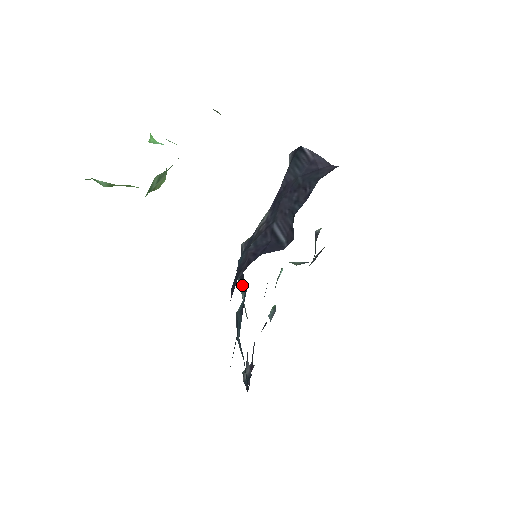
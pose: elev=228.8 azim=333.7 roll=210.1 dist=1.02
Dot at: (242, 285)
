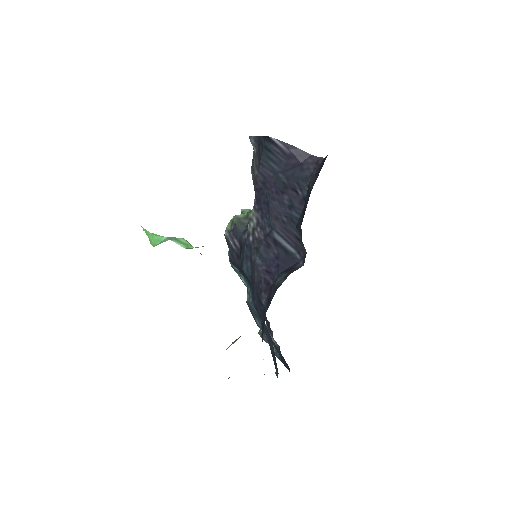
Dot at: occluded
